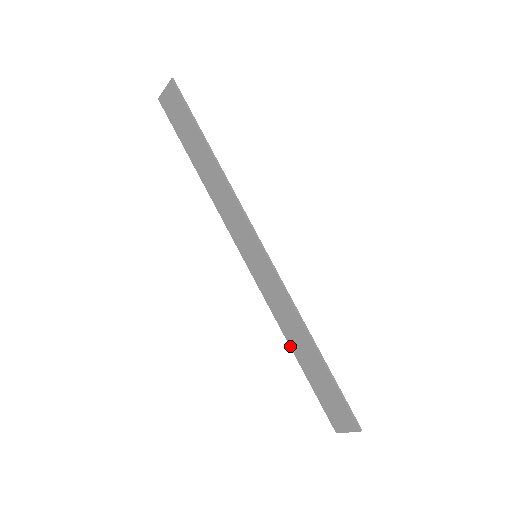
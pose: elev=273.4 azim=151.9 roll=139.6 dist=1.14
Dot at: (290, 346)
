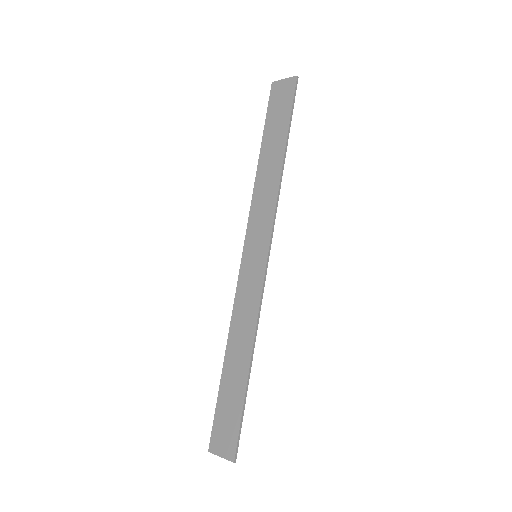
Dot at: (226, 349)
